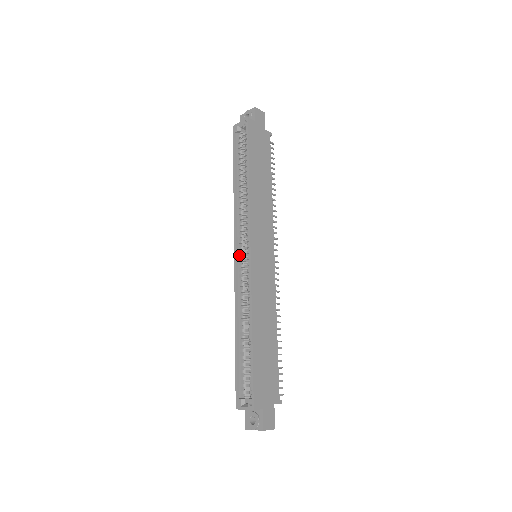
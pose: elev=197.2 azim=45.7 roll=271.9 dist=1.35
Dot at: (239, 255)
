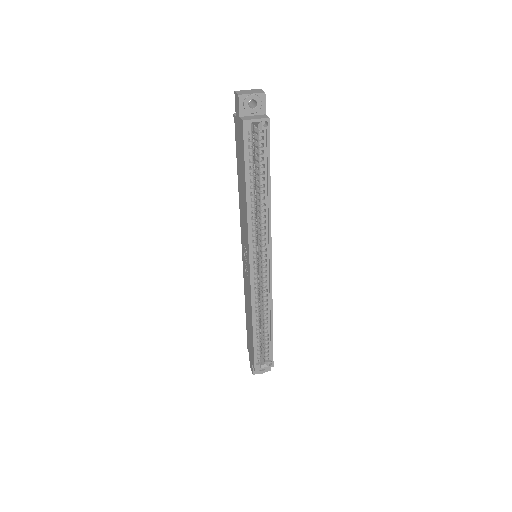
Dot at: occluded
